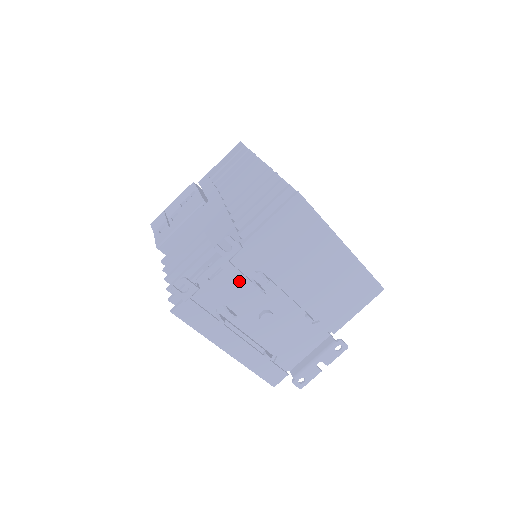
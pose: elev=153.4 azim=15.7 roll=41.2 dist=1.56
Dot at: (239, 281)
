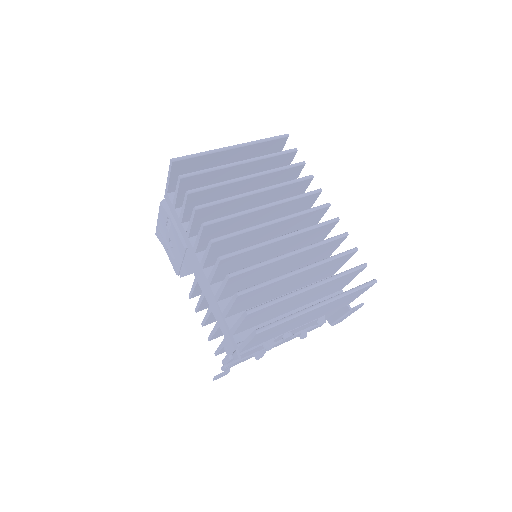
Dot at: (253, 350)
